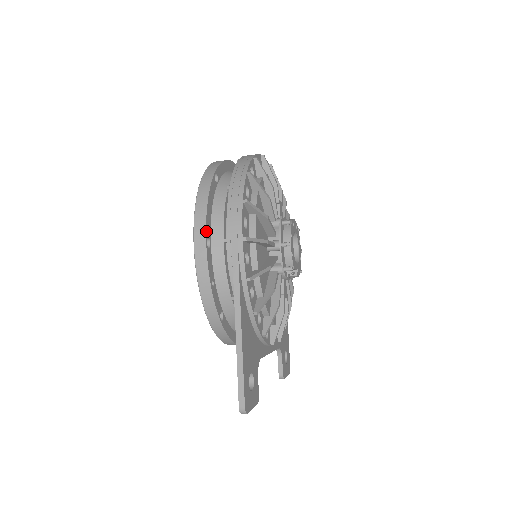
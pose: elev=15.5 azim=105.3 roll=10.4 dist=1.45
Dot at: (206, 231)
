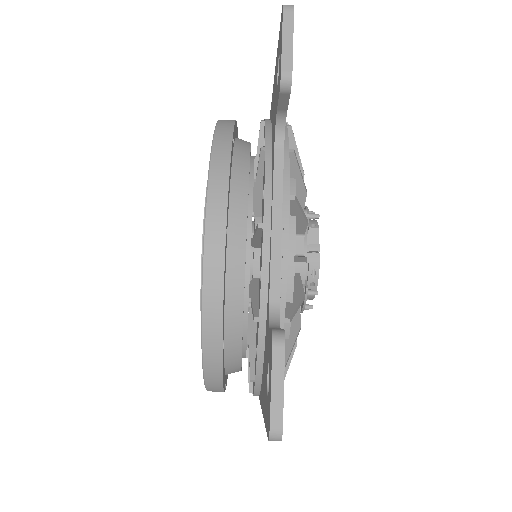
Dot at: occluded
